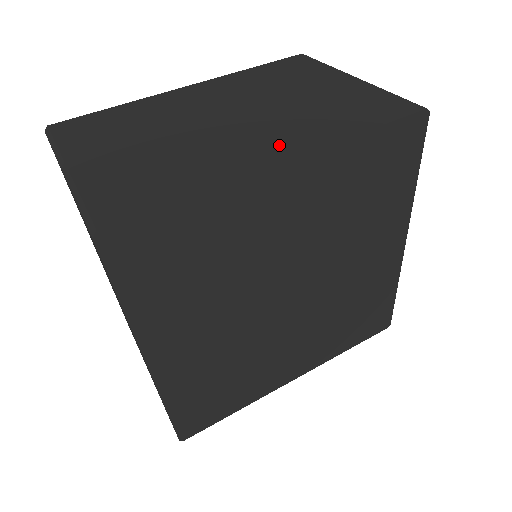
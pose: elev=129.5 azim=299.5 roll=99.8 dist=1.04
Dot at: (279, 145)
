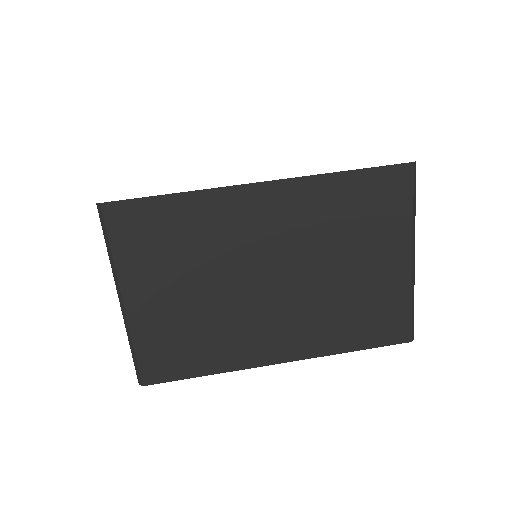
Dot at: (288, 343)
